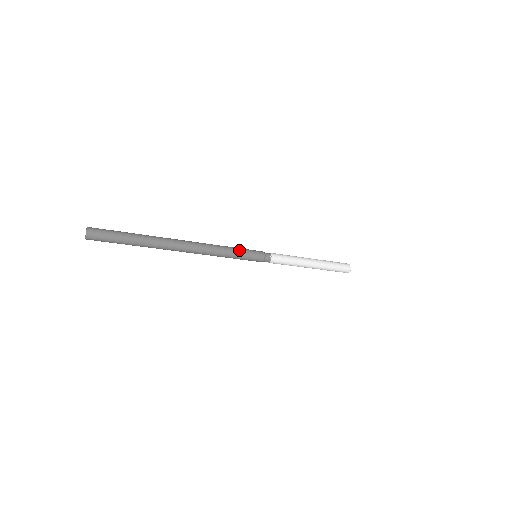
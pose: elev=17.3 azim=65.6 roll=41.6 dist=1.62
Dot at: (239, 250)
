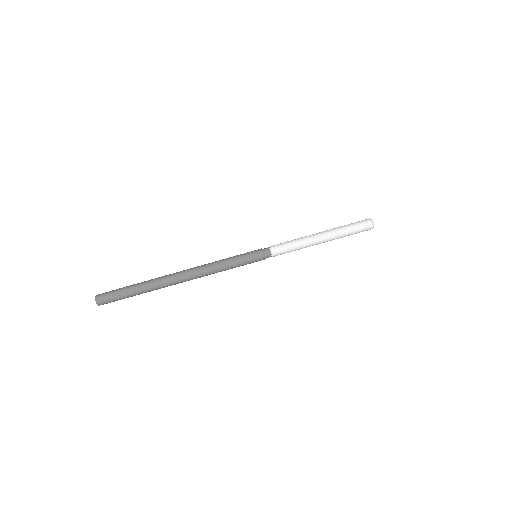
Dot at: (234, 256)
